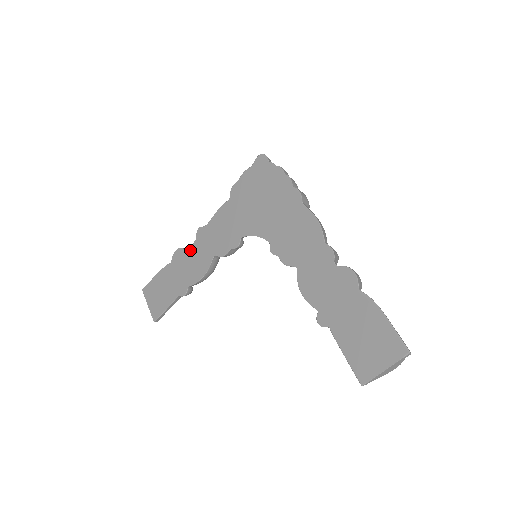
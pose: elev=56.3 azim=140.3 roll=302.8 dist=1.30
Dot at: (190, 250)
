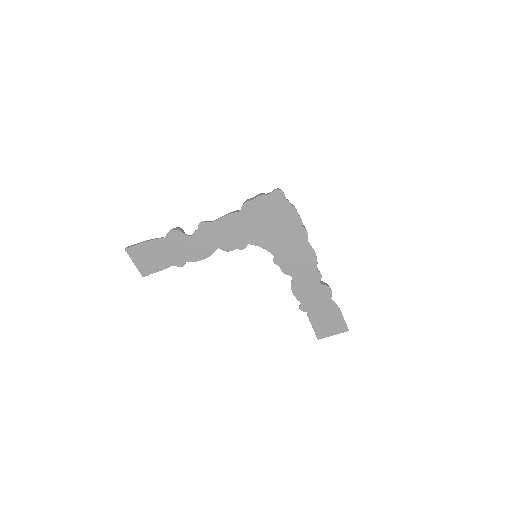
Dot at: (190, 236)
